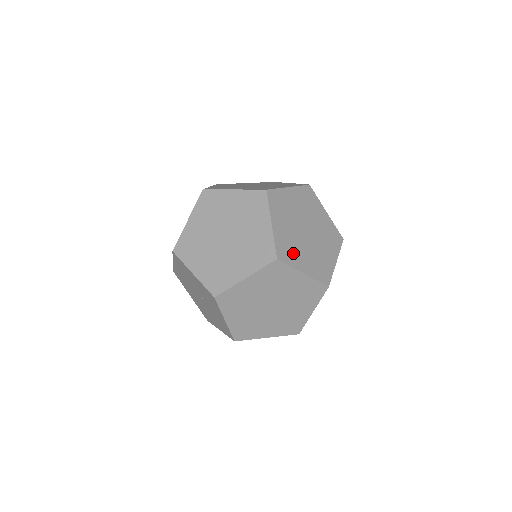
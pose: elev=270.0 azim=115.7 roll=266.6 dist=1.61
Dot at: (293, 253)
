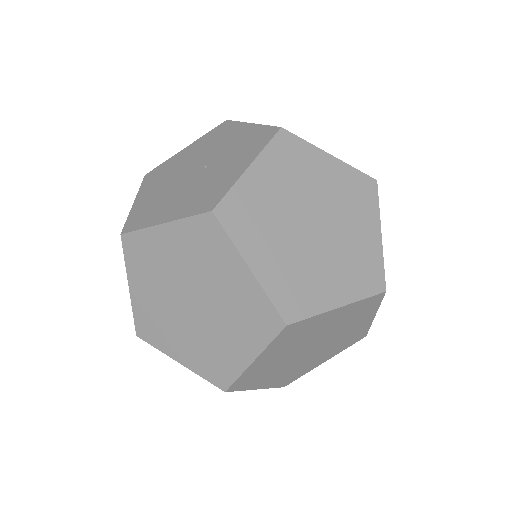
Dot at: occluded
